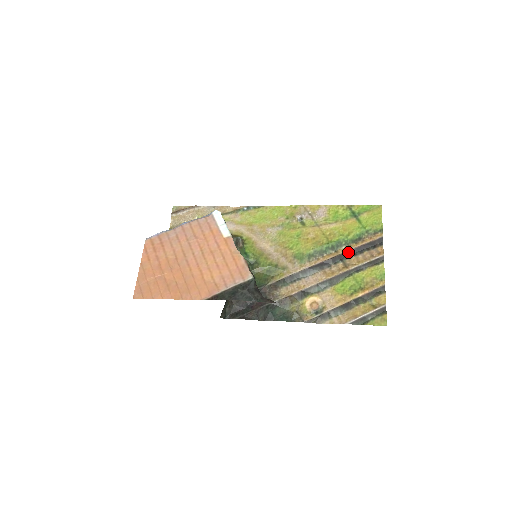
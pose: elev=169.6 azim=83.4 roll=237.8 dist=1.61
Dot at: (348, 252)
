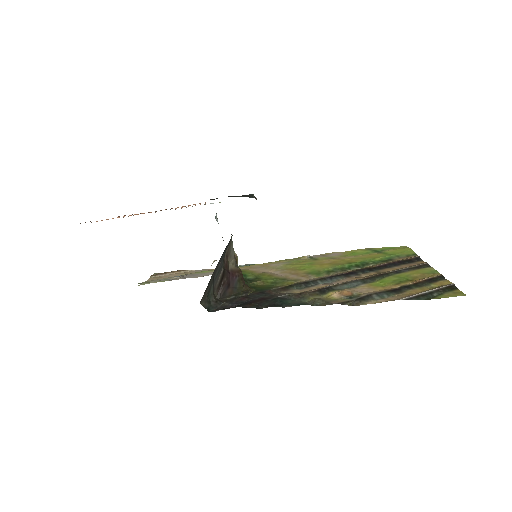
Dot at: (379, 266)
